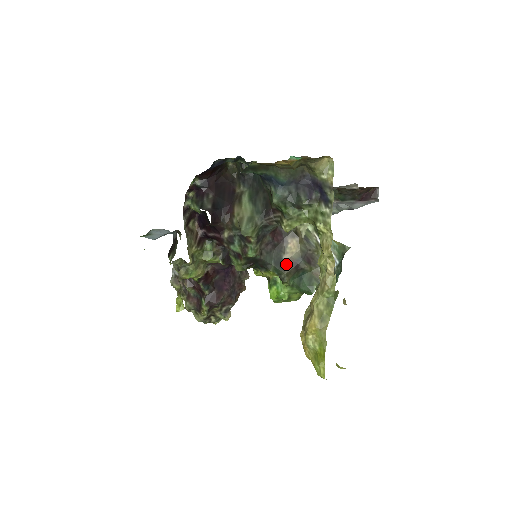
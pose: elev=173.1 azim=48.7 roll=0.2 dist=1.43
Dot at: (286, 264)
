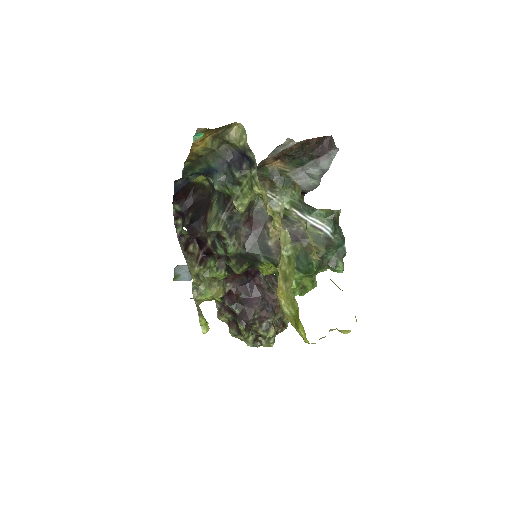
Dot at: (274, 249)
